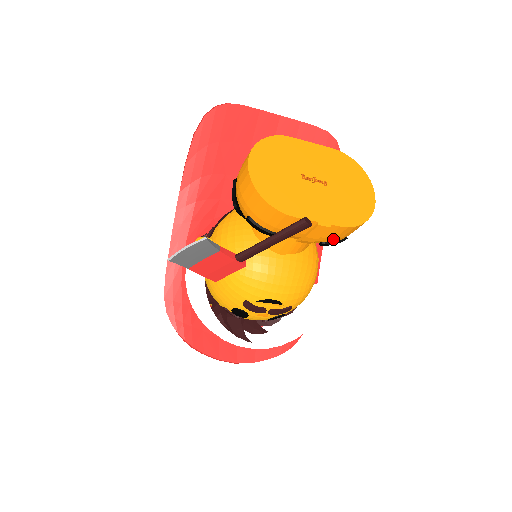
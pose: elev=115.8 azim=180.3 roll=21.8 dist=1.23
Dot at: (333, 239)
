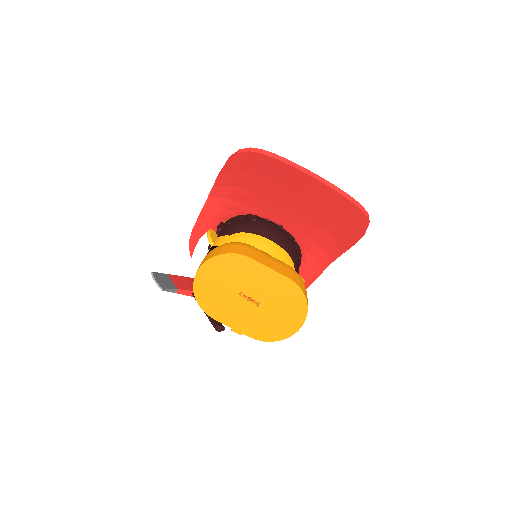
Dot at: occluded
